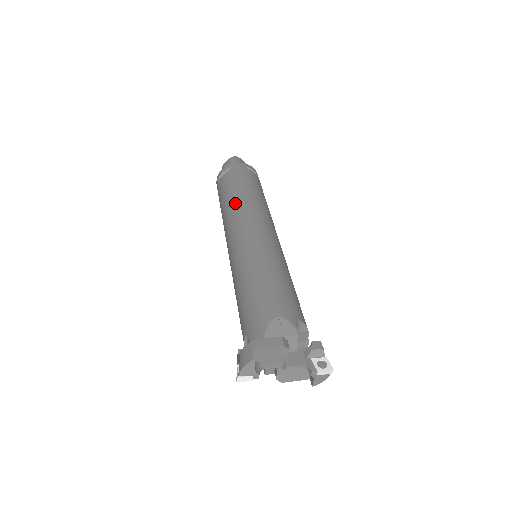
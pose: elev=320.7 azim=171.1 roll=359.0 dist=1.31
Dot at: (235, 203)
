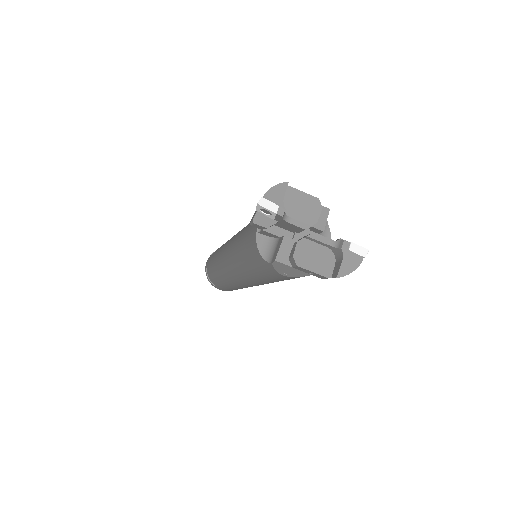
Dot at: occluded
